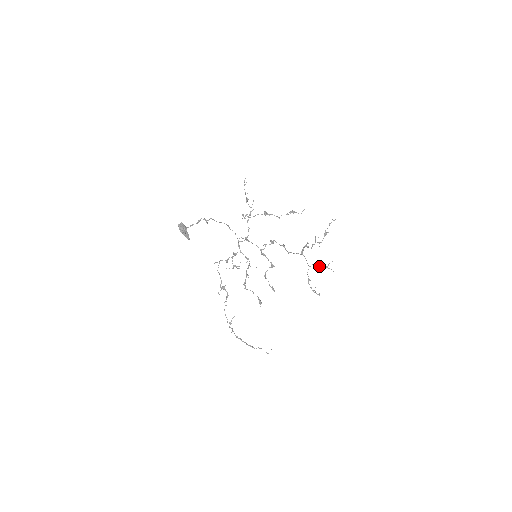
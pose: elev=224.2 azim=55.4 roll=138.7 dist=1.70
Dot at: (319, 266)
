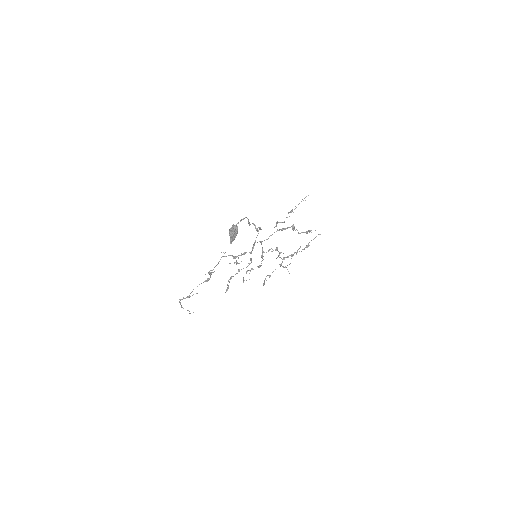
Dot at: (283, 266)
